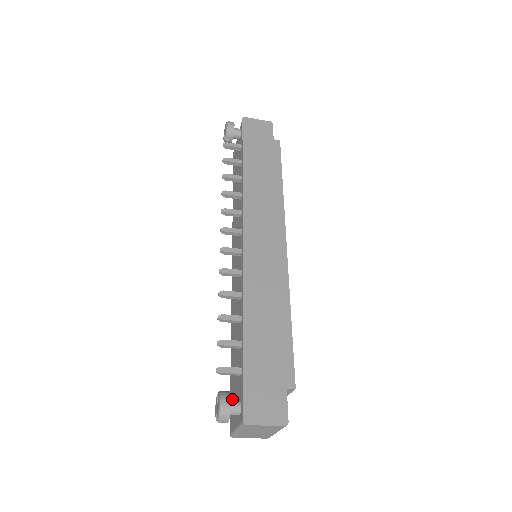
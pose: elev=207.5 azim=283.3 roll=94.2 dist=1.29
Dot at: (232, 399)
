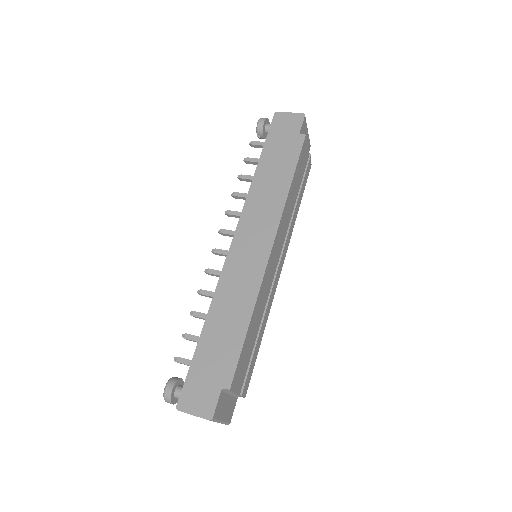
Dot at: (180, 386)
